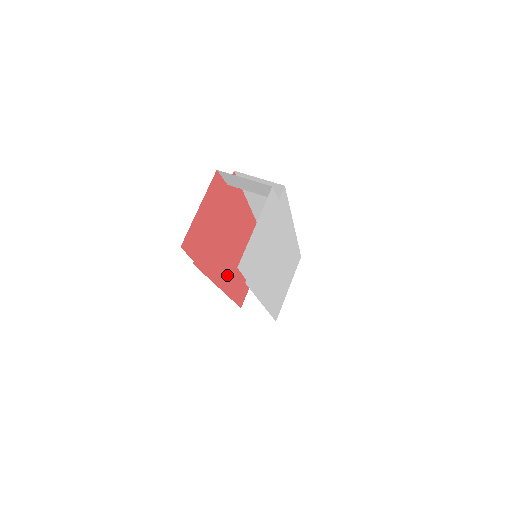
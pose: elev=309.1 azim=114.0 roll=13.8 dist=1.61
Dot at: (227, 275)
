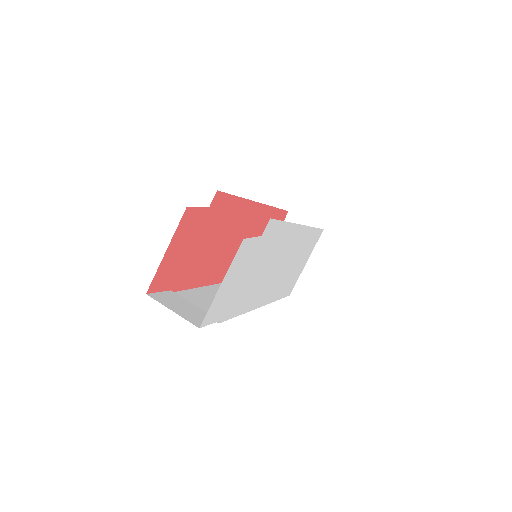
Dot at: (228, 268)
